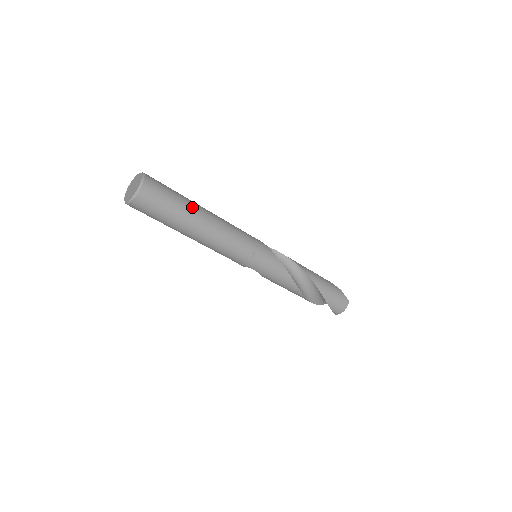
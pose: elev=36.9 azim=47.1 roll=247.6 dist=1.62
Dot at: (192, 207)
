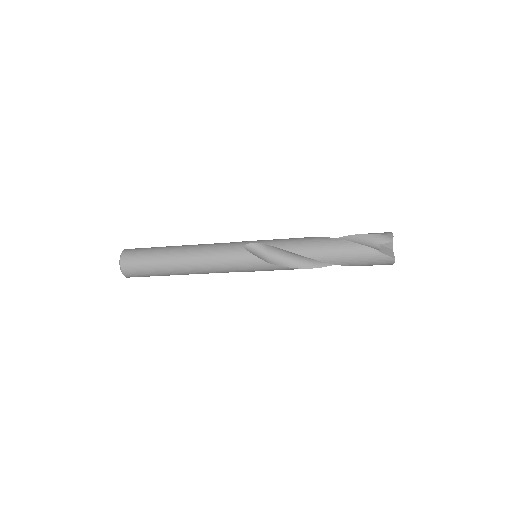
Dot at: (166, 267)
